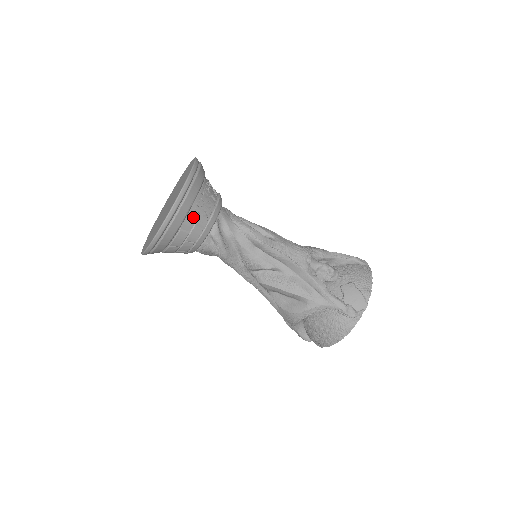
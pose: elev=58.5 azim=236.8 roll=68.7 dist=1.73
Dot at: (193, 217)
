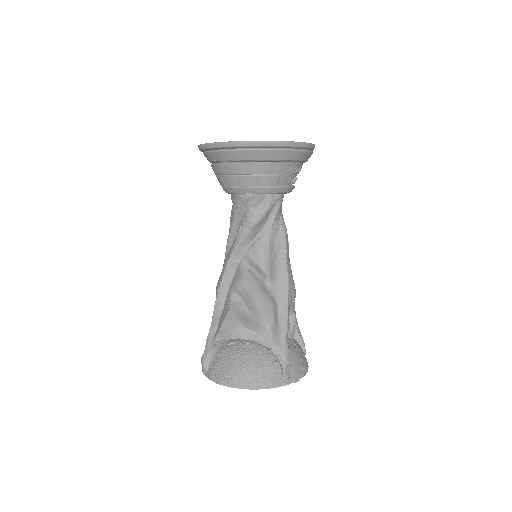
Dot at: (285, 169)
